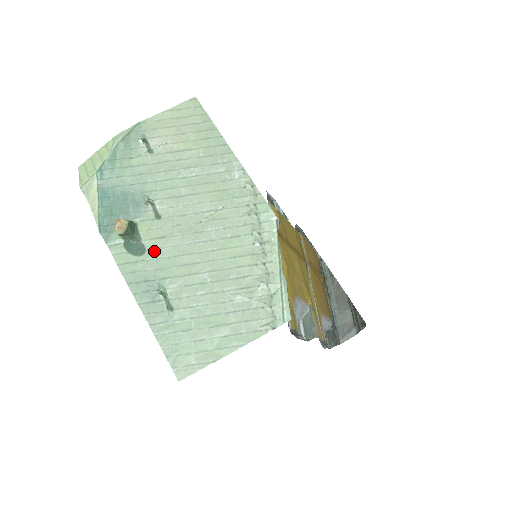
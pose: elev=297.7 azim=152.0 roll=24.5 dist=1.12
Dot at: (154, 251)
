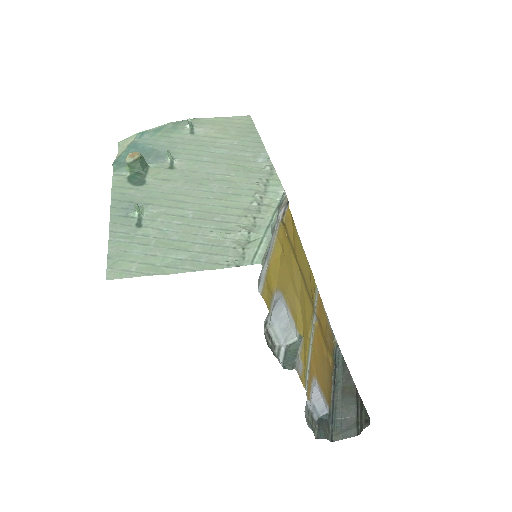
Dot at: (152, 186)
